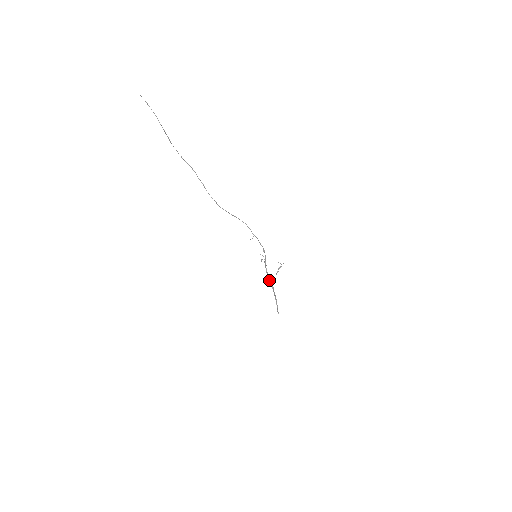
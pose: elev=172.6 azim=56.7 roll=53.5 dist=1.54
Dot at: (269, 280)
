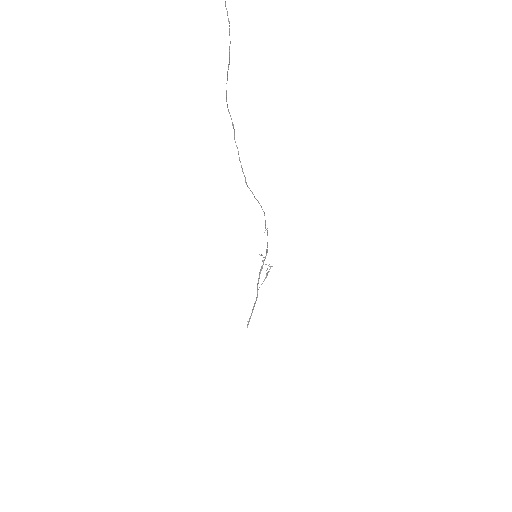
Dot at: occluded
